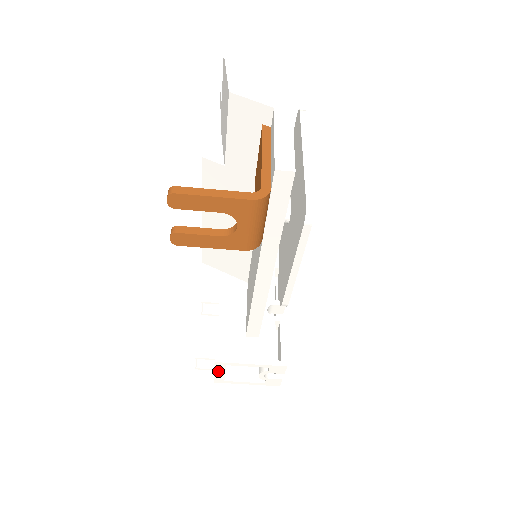
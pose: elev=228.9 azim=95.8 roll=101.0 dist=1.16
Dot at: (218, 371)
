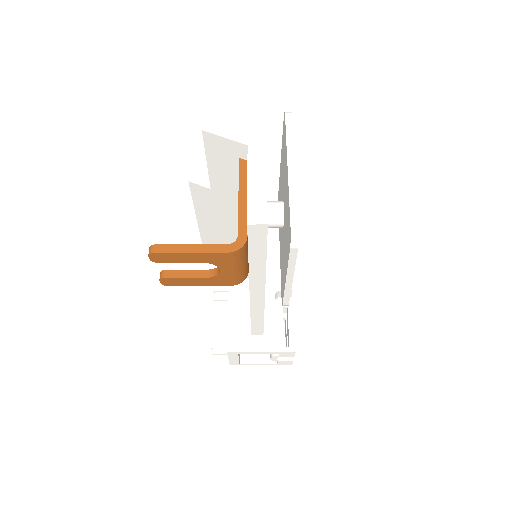
Dot at: (232, 358)
